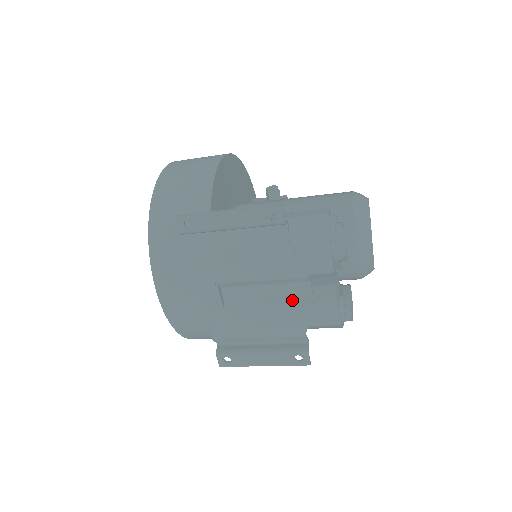
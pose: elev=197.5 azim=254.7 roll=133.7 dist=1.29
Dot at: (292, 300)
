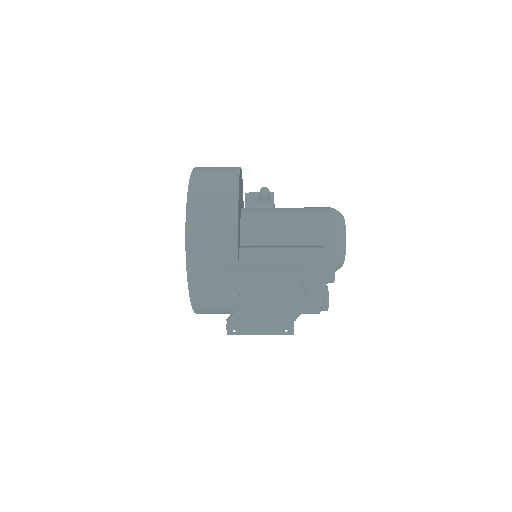
Dot at: (291, 304)
